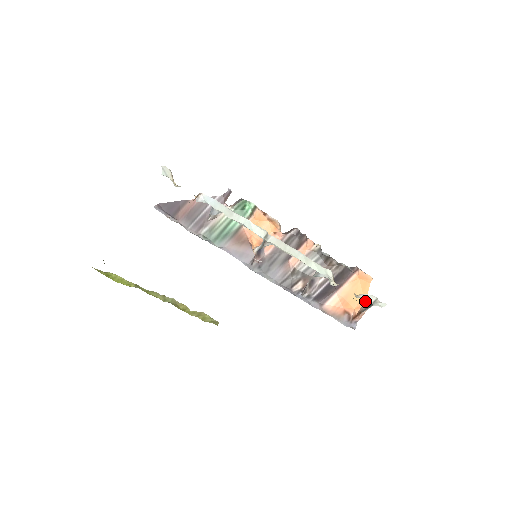
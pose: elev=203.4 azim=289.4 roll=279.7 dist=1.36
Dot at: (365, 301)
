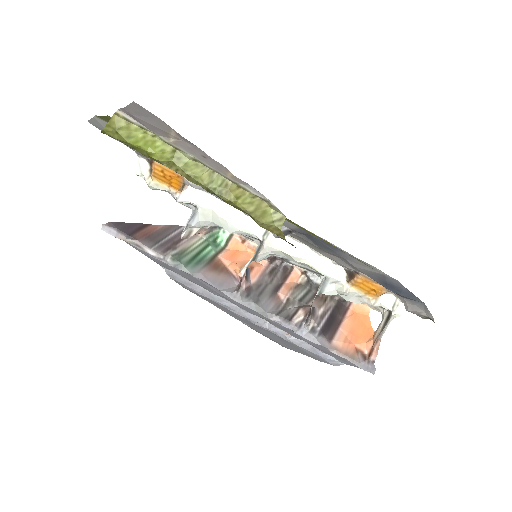
Dot at: (373, 333)
